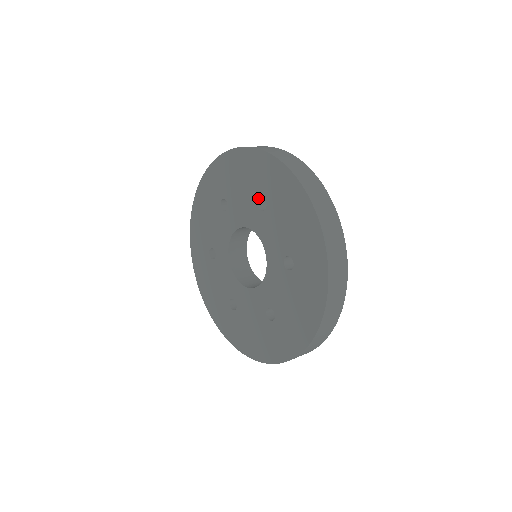
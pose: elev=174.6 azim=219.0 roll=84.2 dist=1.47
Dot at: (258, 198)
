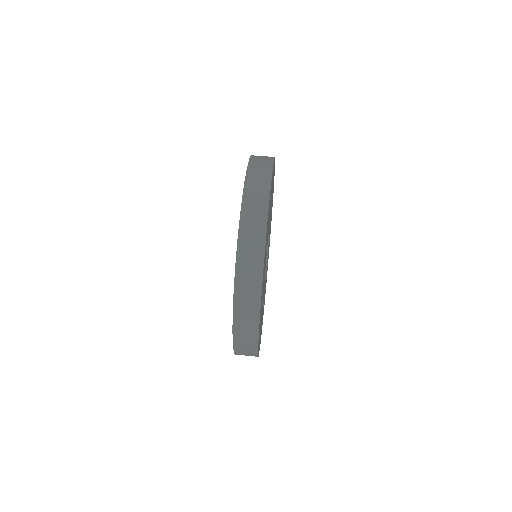
Dot at: occluded
